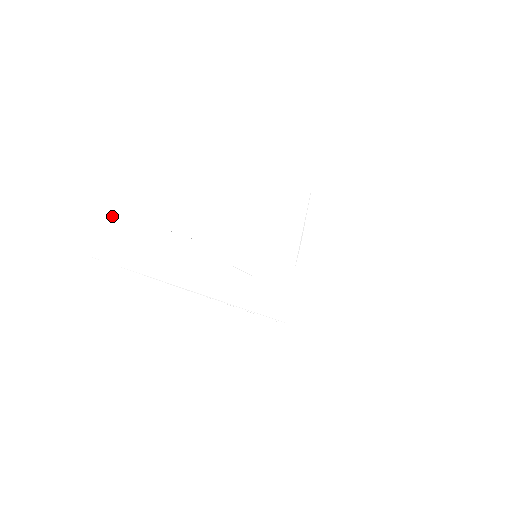
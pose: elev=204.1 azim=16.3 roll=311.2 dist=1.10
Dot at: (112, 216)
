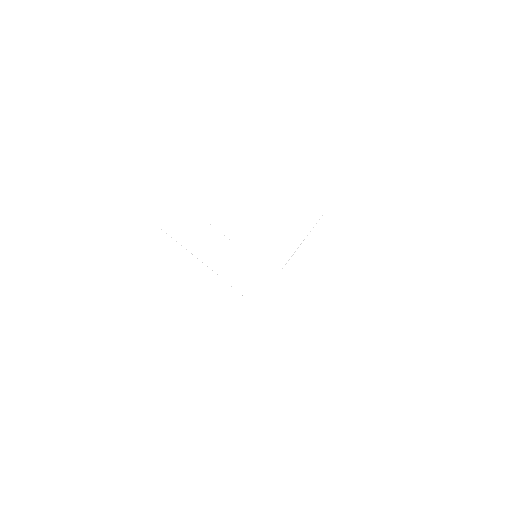
Dot at: (176, 202)
